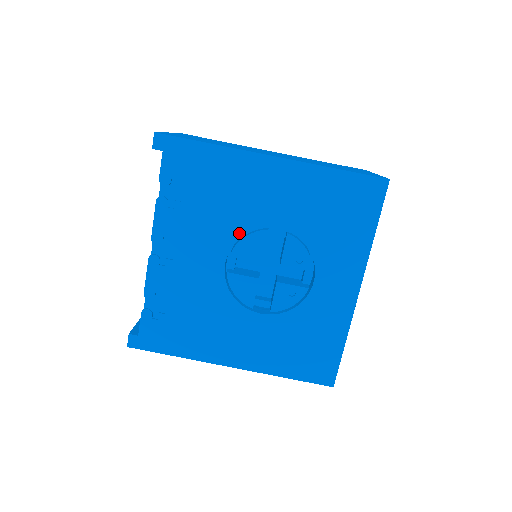
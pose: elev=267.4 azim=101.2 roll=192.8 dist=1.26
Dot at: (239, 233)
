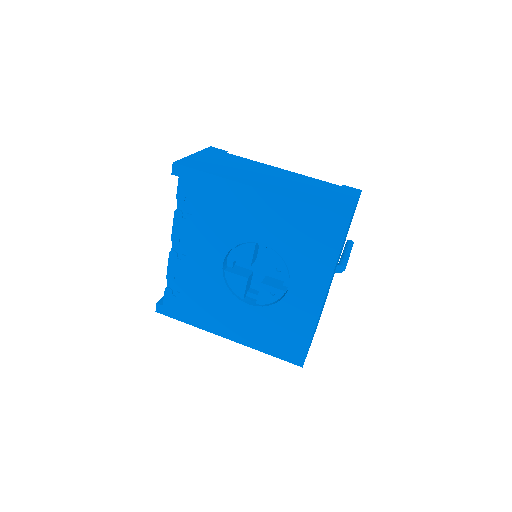
Dot at: (233, 243)
